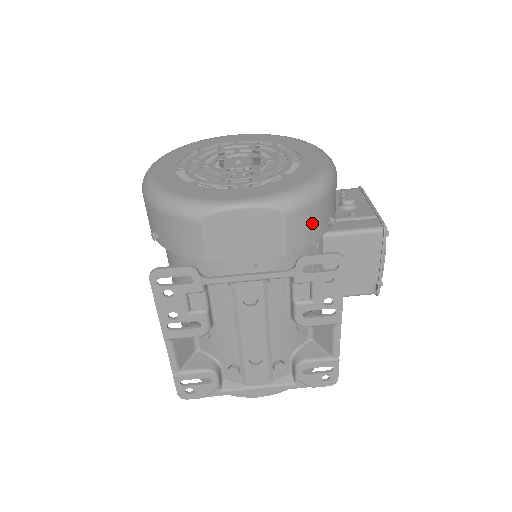
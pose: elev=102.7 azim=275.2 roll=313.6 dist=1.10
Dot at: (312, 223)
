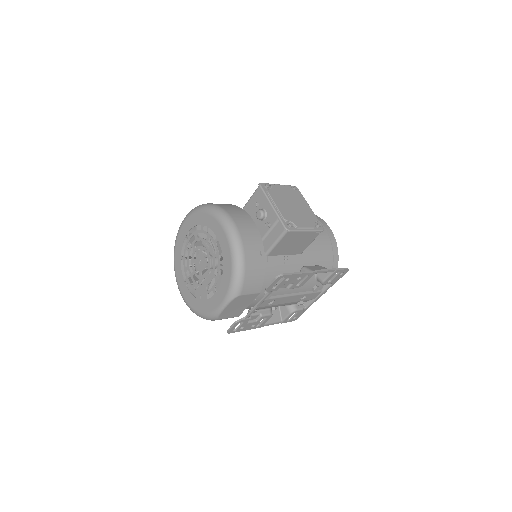
Dot at: (254, 276)
